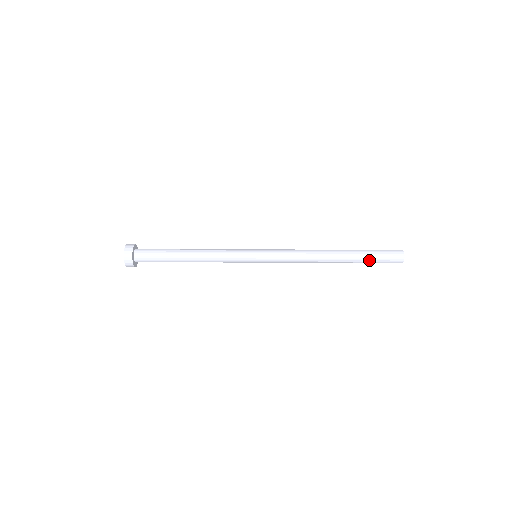
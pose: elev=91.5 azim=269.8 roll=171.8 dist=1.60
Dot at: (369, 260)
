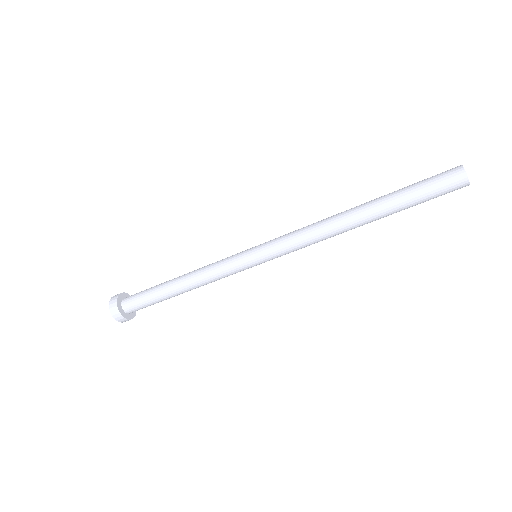
Dot at: (412, 203)
